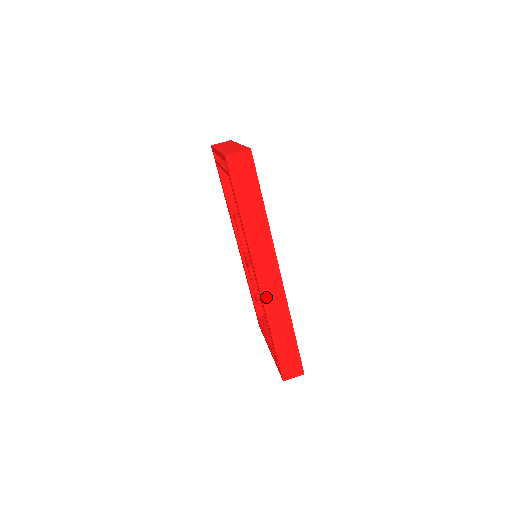
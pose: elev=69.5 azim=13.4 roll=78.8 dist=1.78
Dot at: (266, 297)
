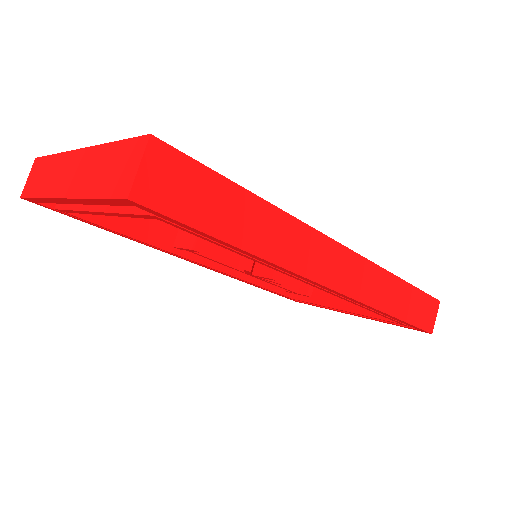
Dot at: (357, 292)
